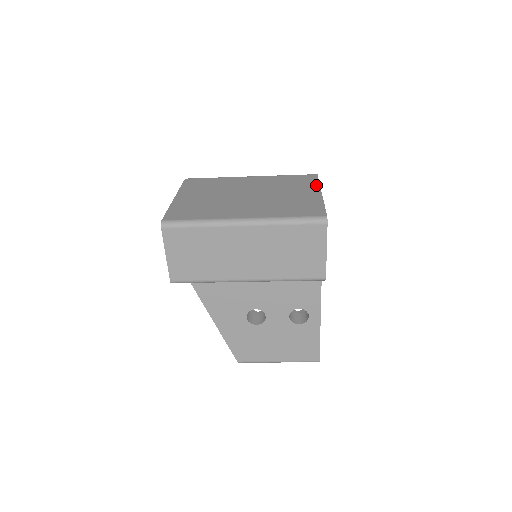
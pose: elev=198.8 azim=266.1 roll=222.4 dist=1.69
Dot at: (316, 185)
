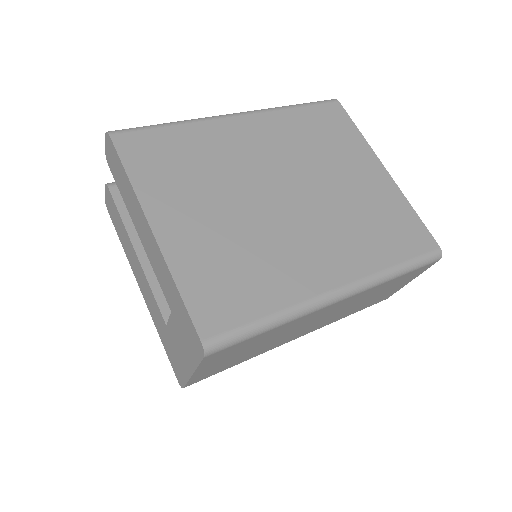
Dot at: (363, 143)
